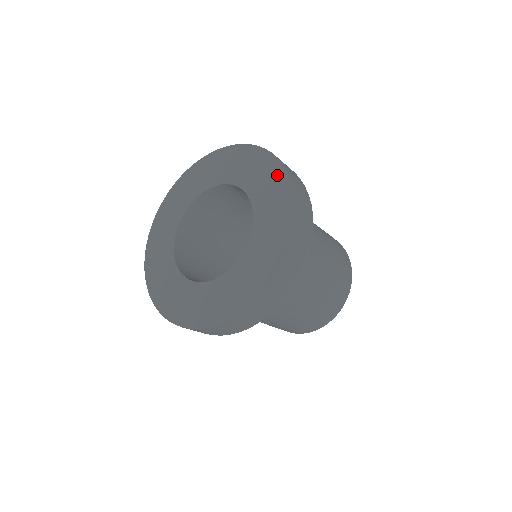
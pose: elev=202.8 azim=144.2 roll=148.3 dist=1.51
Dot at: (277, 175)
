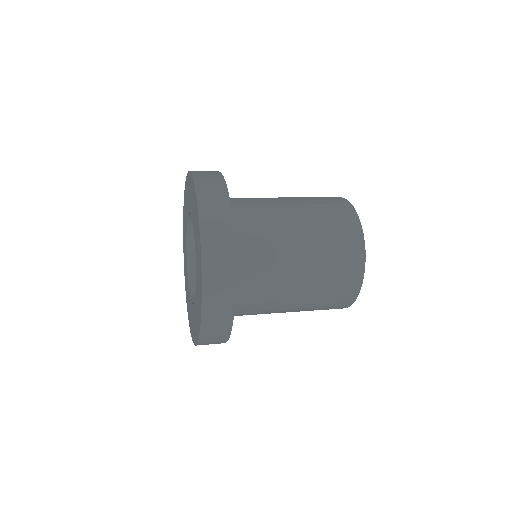
Dot at: (200, 292)
